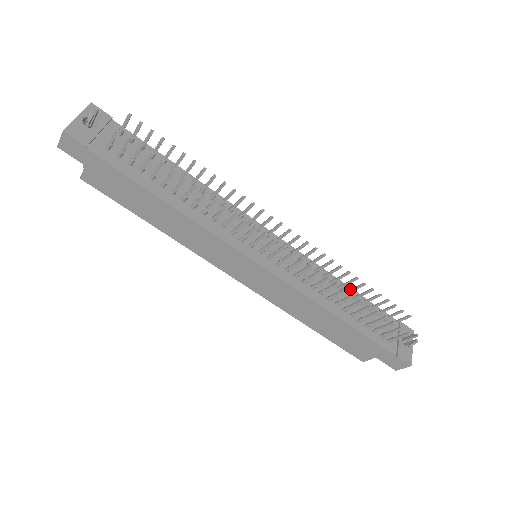
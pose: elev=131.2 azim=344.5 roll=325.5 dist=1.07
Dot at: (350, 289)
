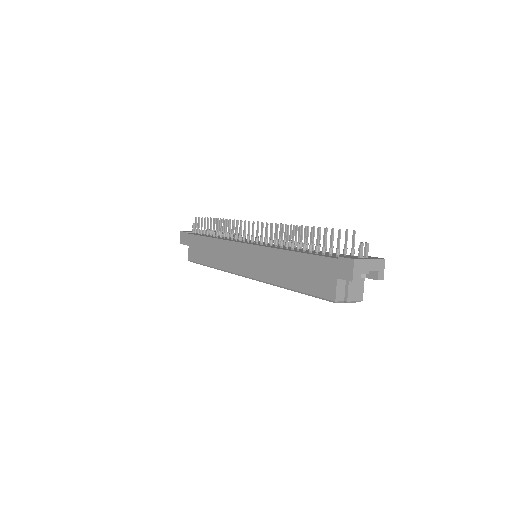
Dot at: (312, 243)
